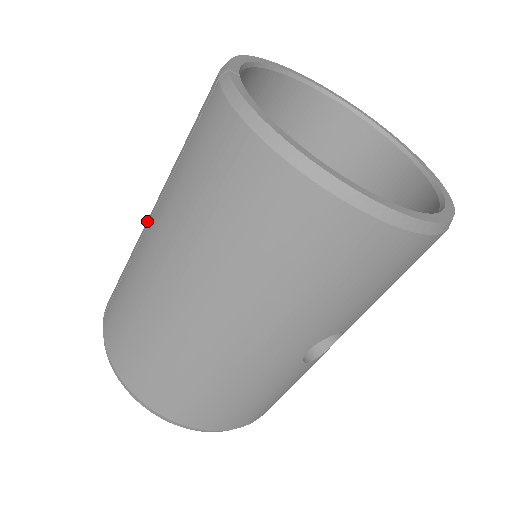
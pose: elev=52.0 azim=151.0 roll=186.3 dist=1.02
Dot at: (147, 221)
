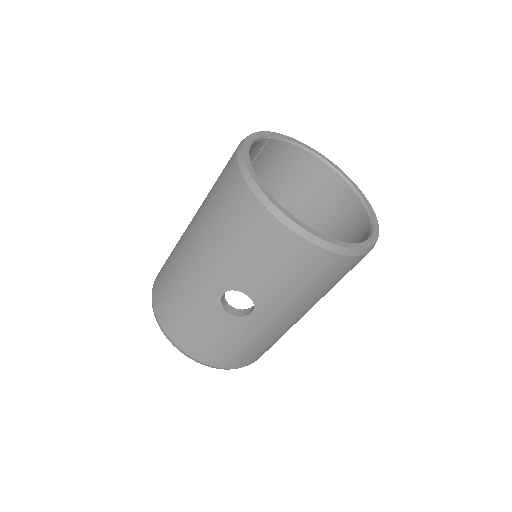
Dot at: occluded
